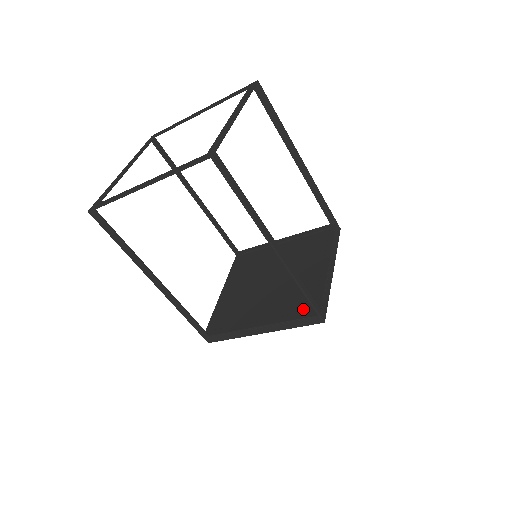
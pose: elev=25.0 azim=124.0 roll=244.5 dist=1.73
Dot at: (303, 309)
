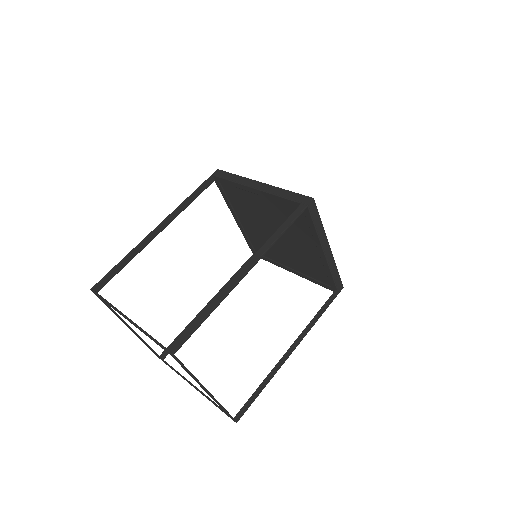
Dot at: (322, 280)
